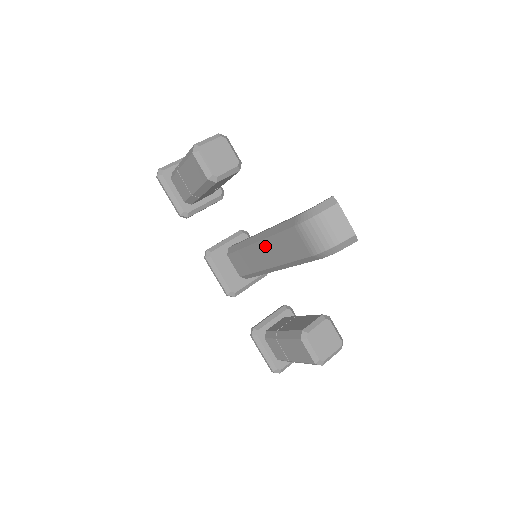
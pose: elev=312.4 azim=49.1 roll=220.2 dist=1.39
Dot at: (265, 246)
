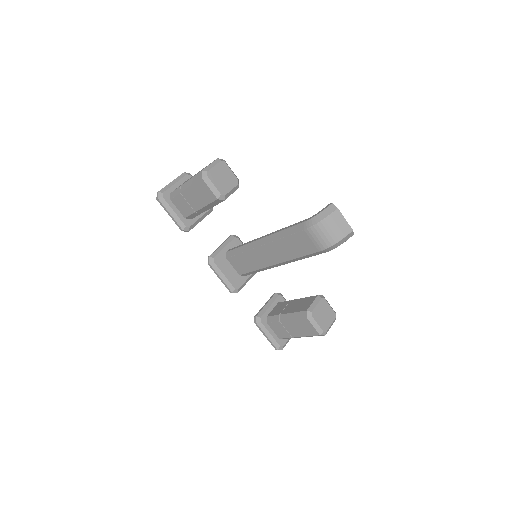
Dot at: (271, 248)
